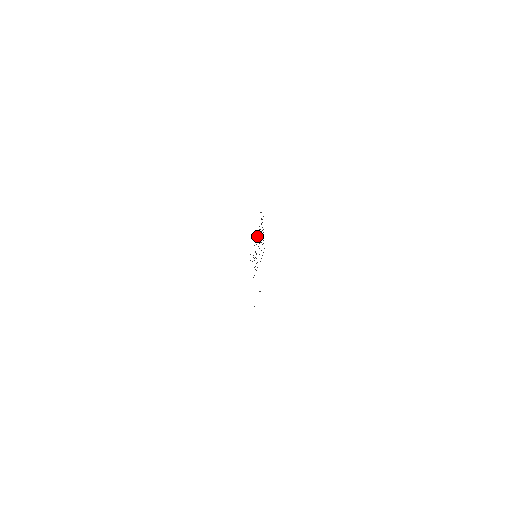
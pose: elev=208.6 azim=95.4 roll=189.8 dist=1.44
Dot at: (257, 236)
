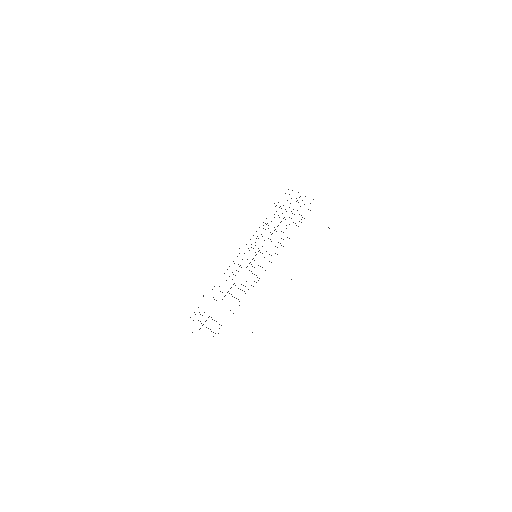
Dot at: occluded
